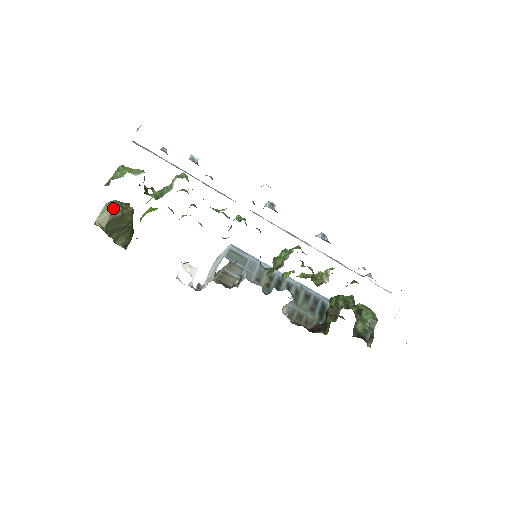
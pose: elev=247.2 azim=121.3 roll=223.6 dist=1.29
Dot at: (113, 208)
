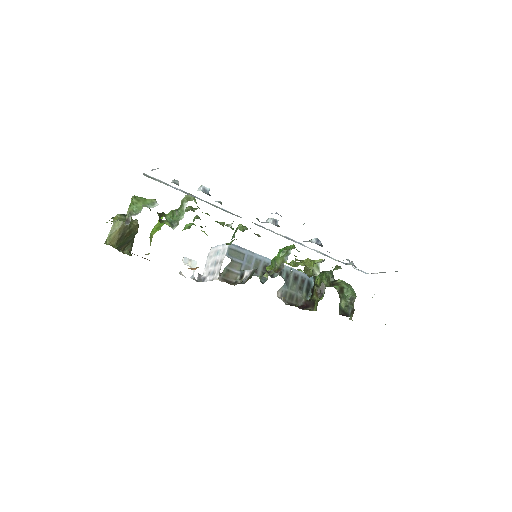
Dot at: (121, 226)
